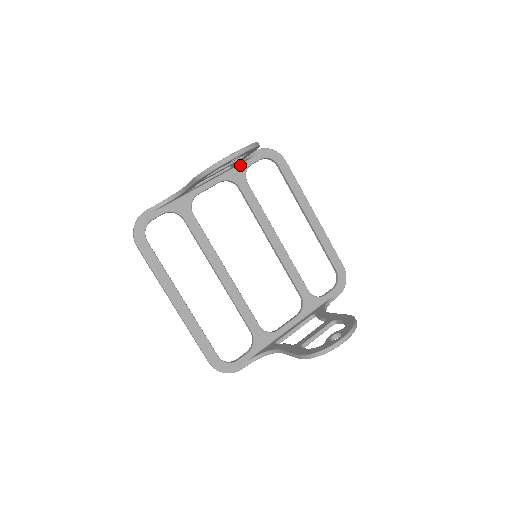
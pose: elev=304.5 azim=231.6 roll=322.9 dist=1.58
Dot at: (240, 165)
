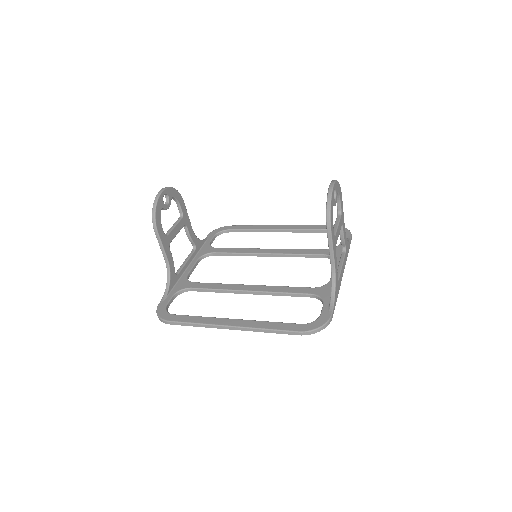
Dot at: (203, 247)
